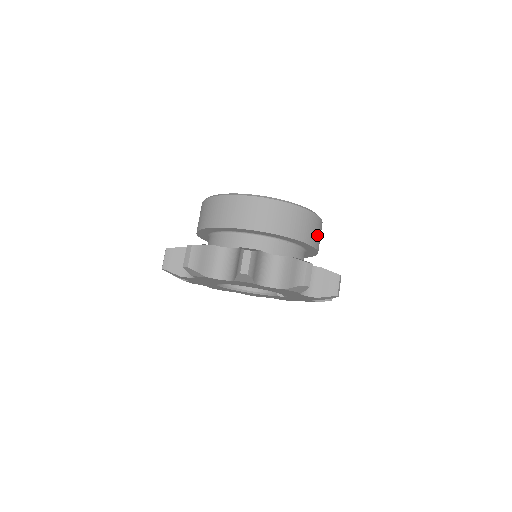
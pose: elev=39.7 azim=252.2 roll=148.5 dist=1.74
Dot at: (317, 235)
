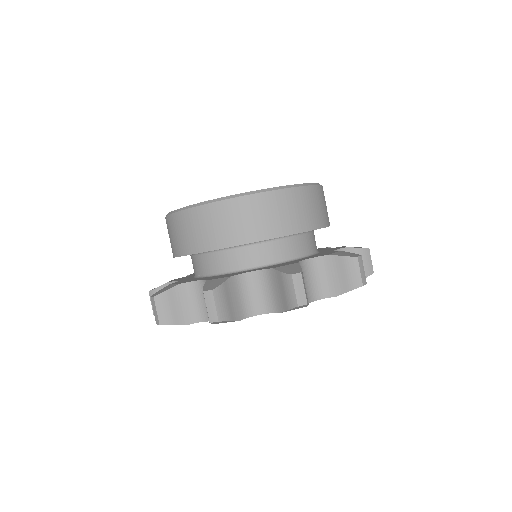
Dot at: (312, 211)
